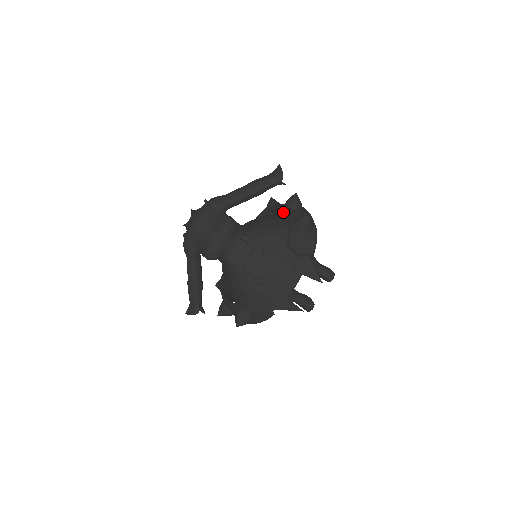
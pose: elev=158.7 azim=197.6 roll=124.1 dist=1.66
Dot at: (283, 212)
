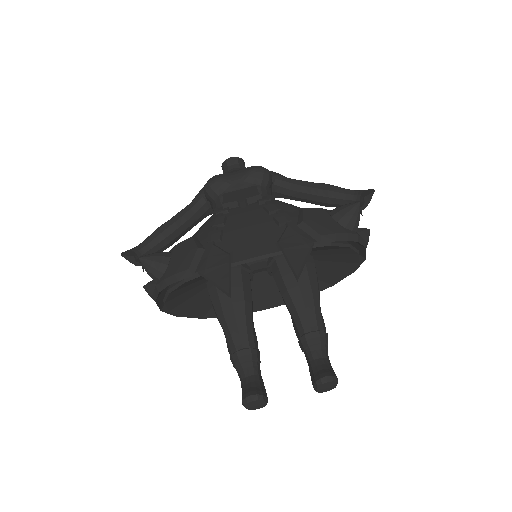
Dot at: occluded
